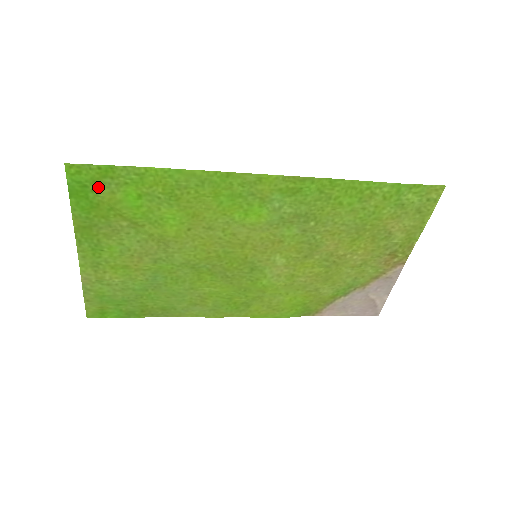
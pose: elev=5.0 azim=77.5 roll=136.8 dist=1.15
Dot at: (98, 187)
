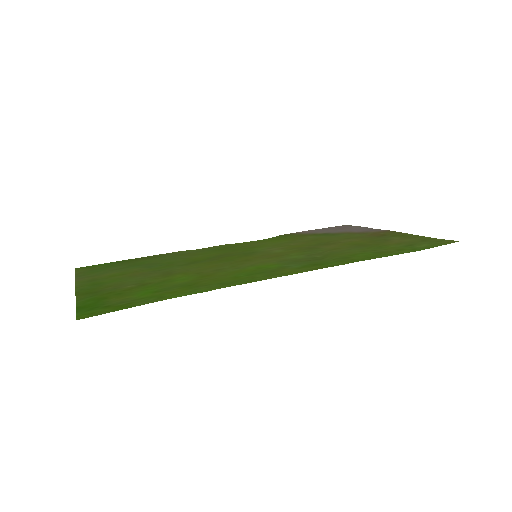
Dot at: (110, 304)
